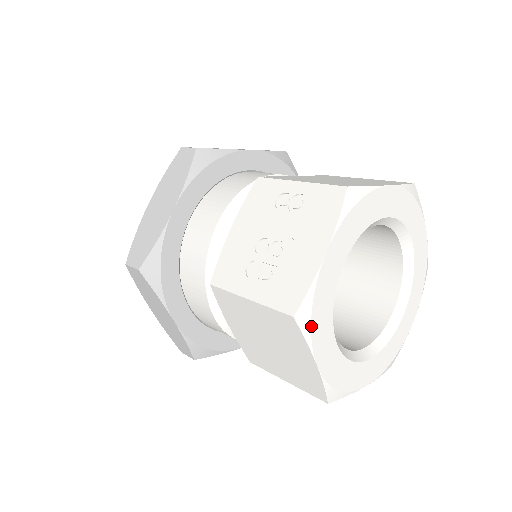
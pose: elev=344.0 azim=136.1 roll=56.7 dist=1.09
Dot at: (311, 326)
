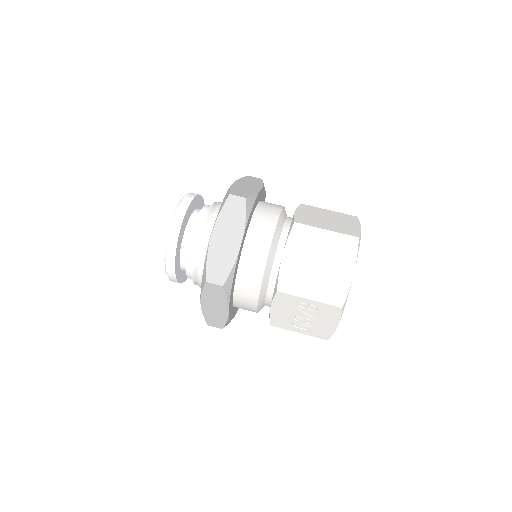
Dot at: occluded
